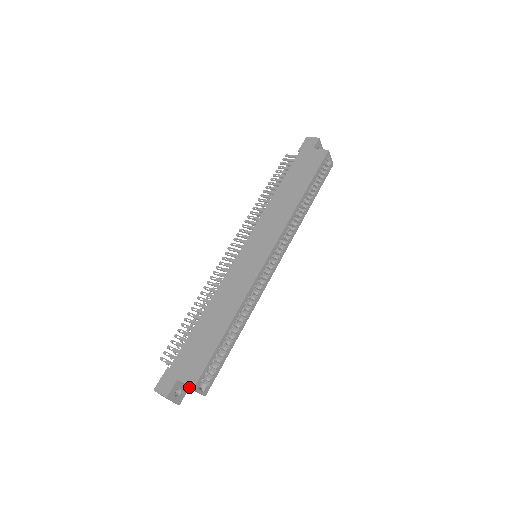
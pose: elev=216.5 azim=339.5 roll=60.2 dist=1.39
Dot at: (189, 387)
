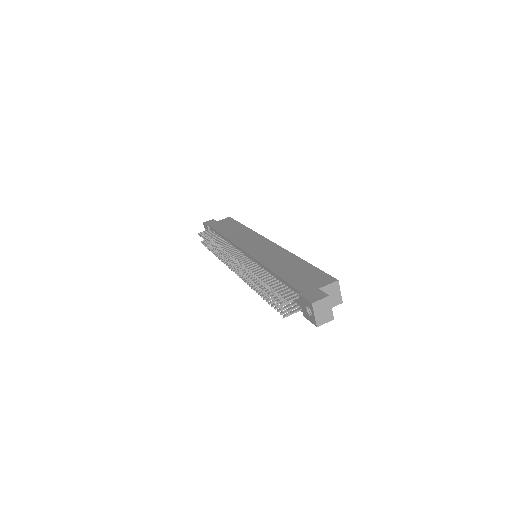
Dot at: occluded
